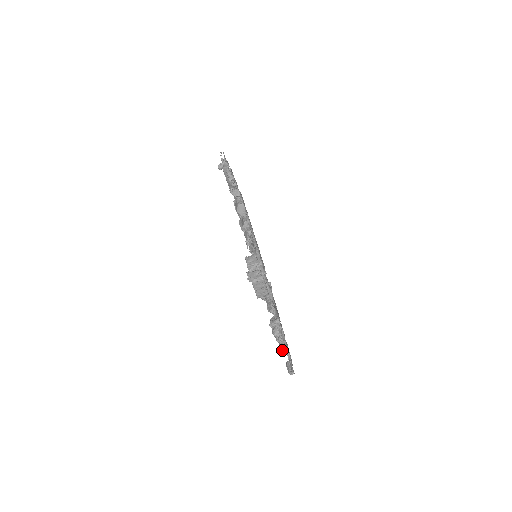
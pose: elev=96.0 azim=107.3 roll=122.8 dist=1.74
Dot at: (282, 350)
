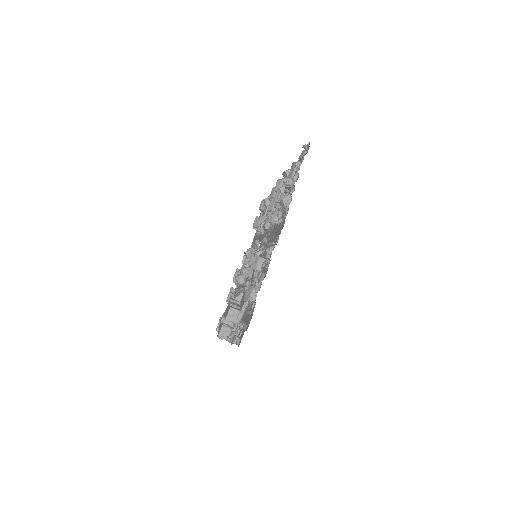
Dot at: occluded
